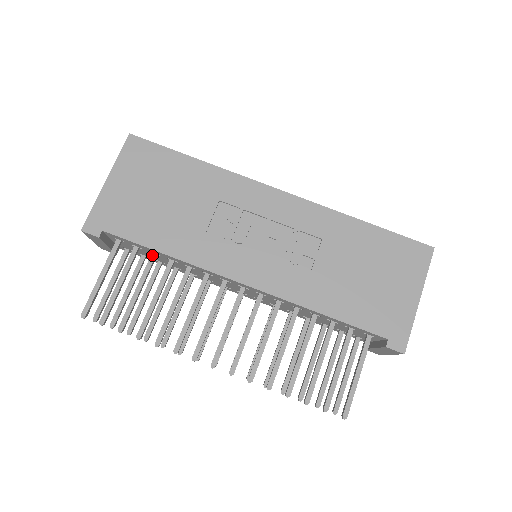
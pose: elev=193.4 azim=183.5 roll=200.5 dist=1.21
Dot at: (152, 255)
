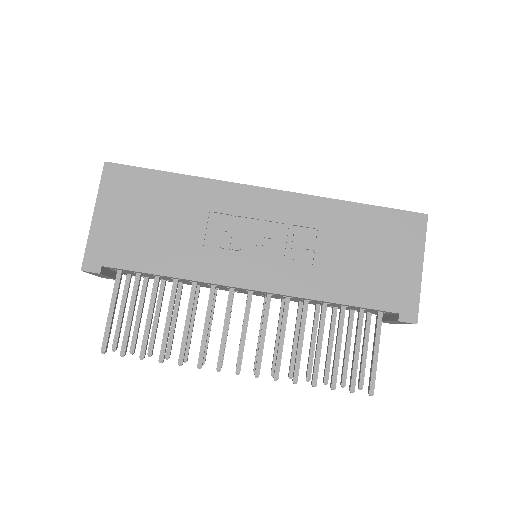
Dot at: (155, 279)
